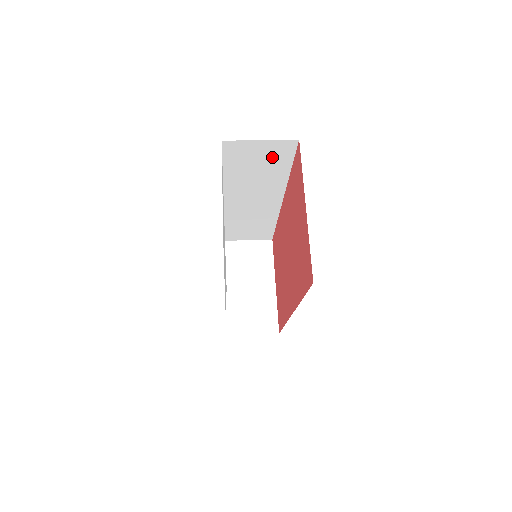
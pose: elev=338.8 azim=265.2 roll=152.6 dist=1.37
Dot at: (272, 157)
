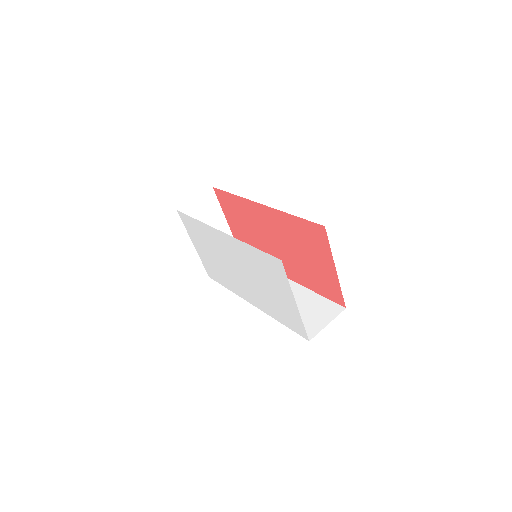
Dot at: occluded
